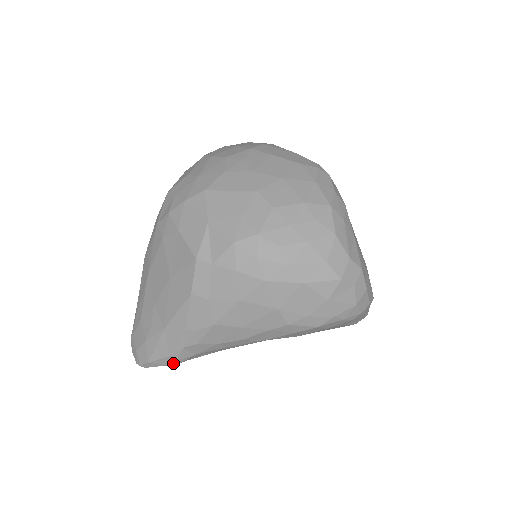
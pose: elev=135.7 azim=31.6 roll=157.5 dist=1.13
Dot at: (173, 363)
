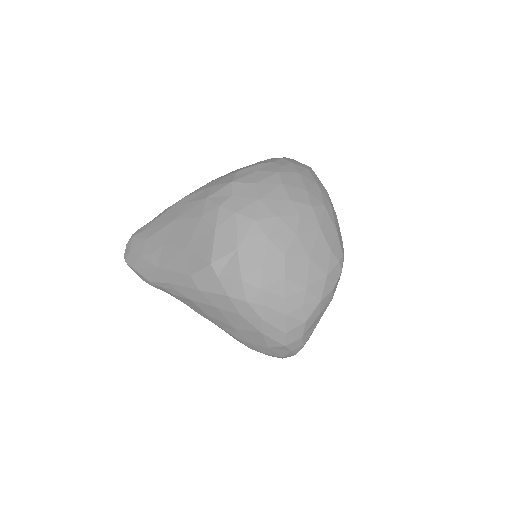
Dot at: (148, 283)
